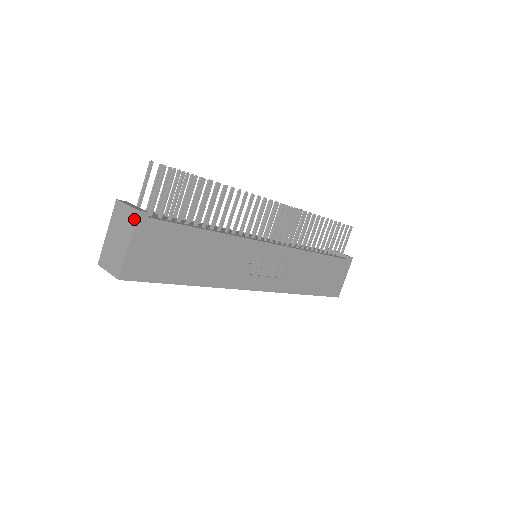
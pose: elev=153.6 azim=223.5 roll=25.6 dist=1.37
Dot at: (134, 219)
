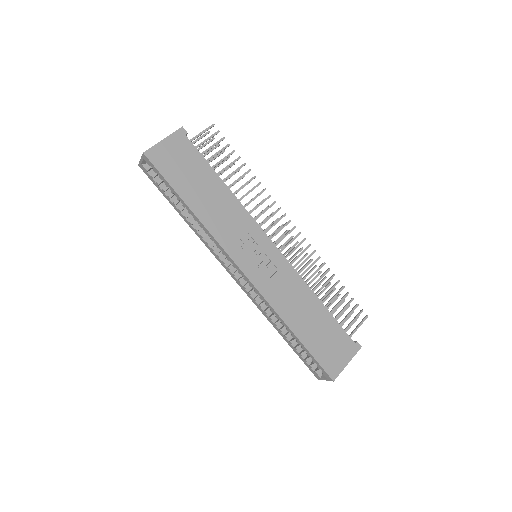
Dot at: (177, 130)
